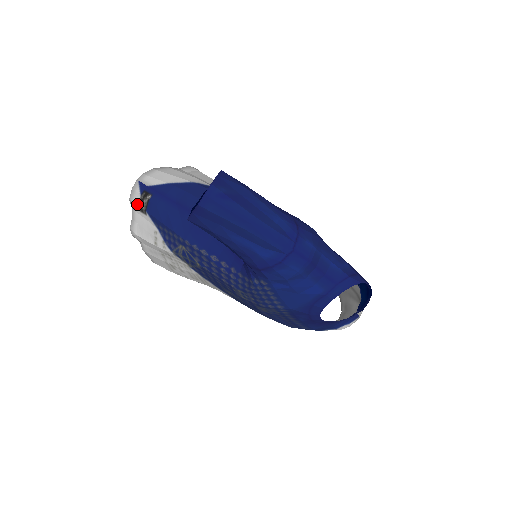
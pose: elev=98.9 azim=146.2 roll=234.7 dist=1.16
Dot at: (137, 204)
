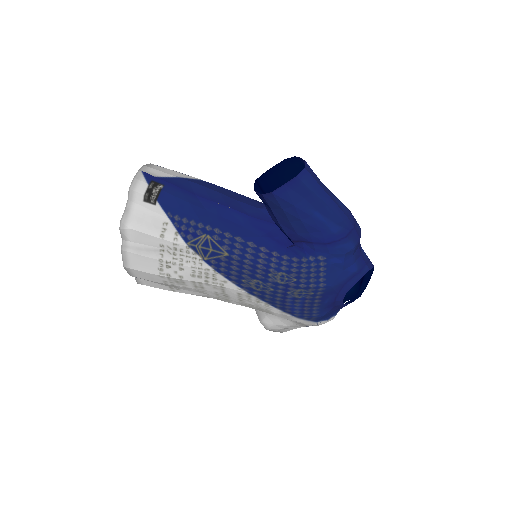
Dot at: (142, 193)
